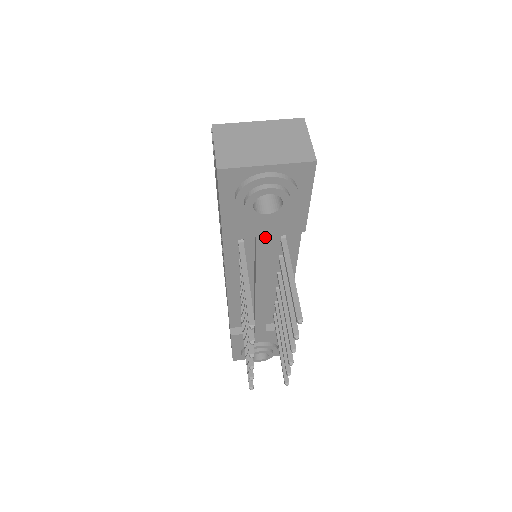
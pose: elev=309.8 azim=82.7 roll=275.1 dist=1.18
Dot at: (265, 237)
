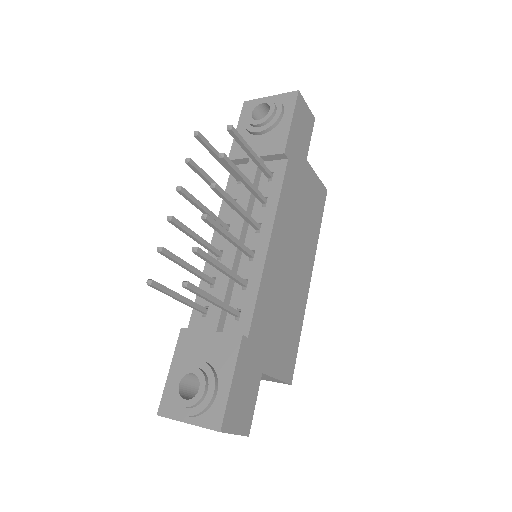
Dot at: occluded
